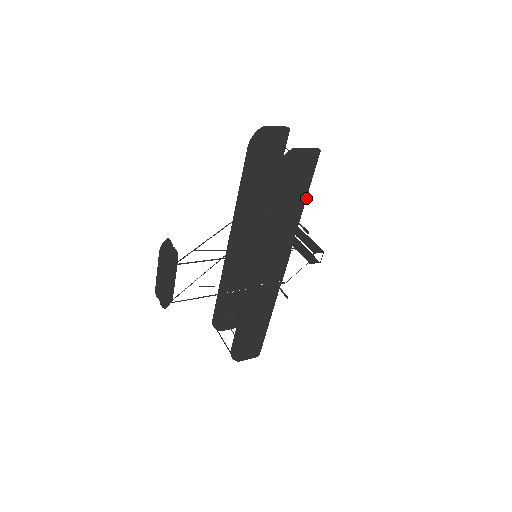
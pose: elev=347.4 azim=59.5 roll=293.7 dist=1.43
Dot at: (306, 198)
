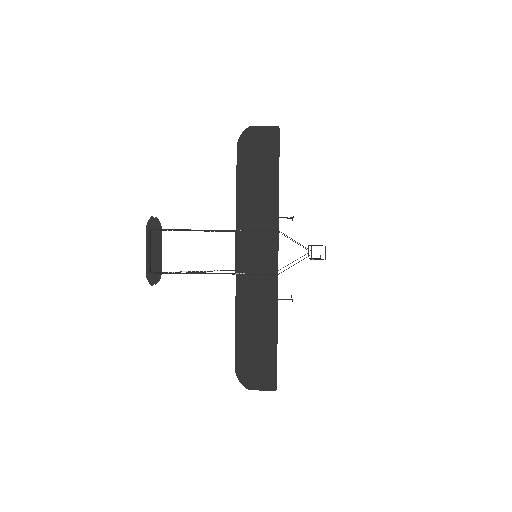
Dot at: occluded
